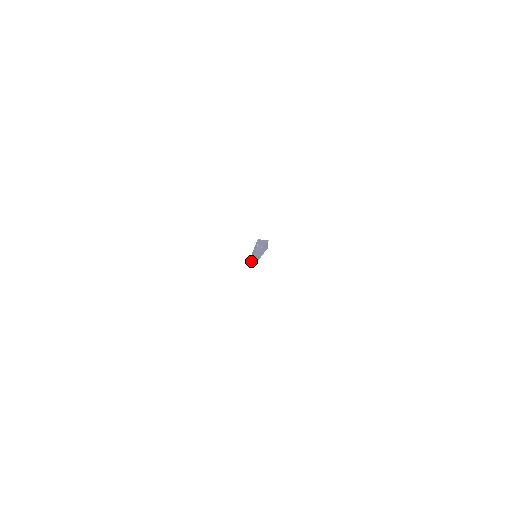
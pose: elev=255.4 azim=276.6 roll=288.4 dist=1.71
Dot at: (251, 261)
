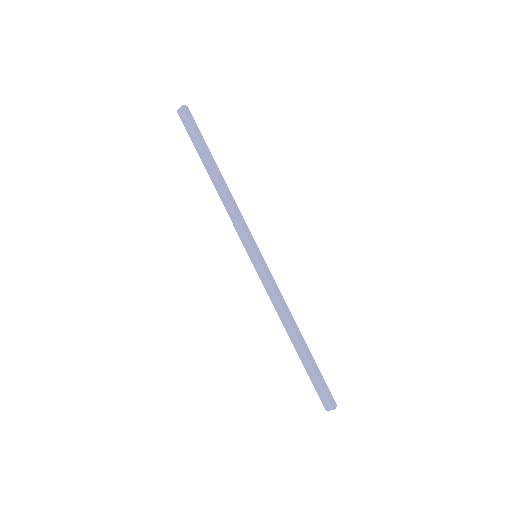
Dot at: occluded
